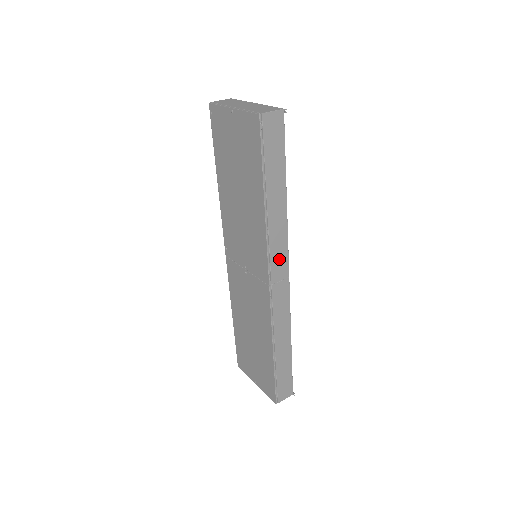
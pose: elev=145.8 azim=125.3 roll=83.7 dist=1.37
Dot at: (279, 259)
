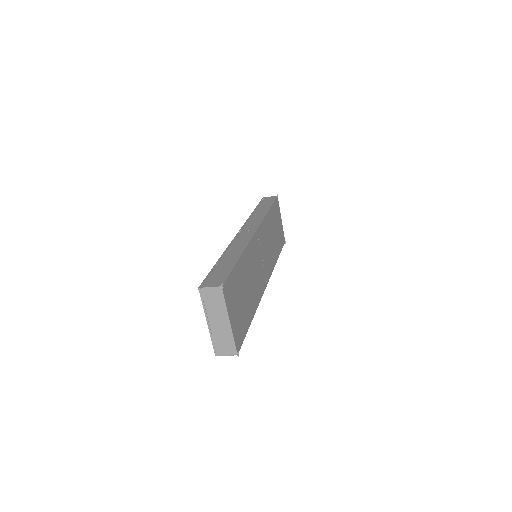
Dot at: (252, 225)
